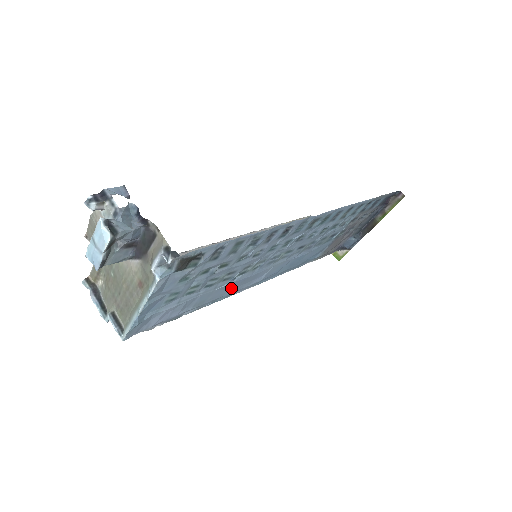
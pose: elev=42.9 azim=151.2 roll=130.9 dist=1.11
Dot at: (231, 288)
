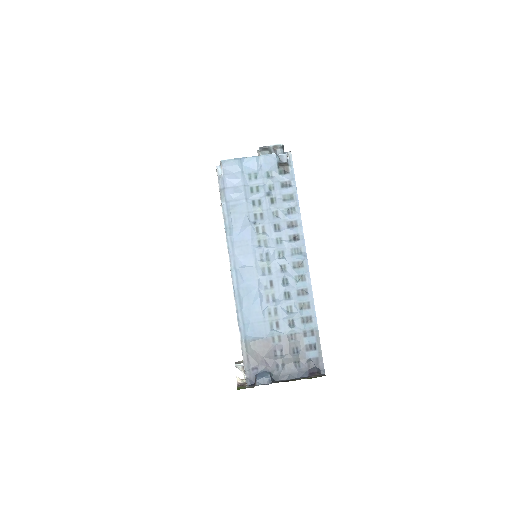
Dot at: (241, 233)
